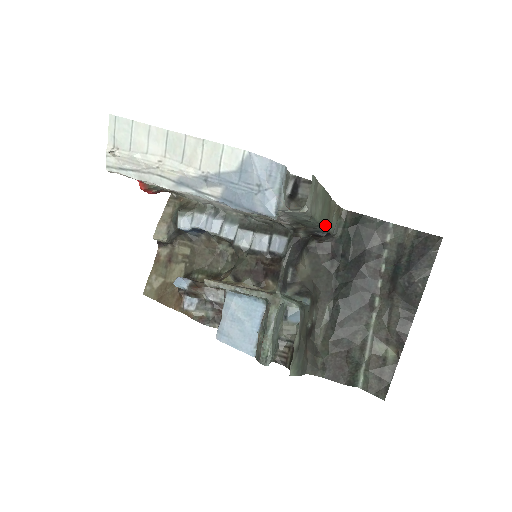
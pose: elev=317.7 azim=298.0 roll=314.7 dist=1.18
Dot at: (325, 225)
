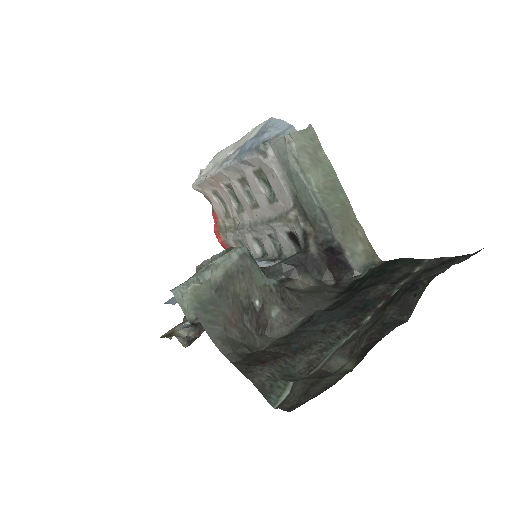
Dot at: (333, 226)
